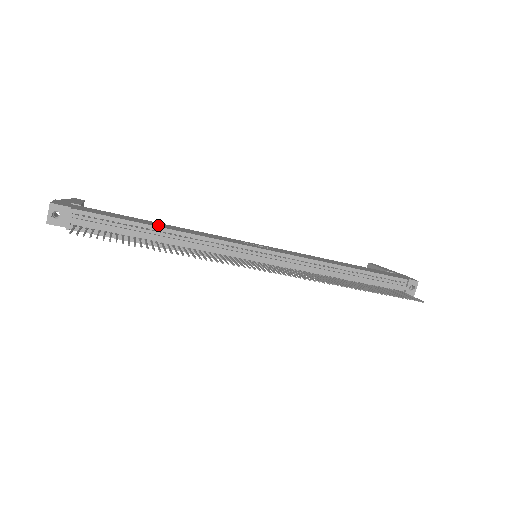
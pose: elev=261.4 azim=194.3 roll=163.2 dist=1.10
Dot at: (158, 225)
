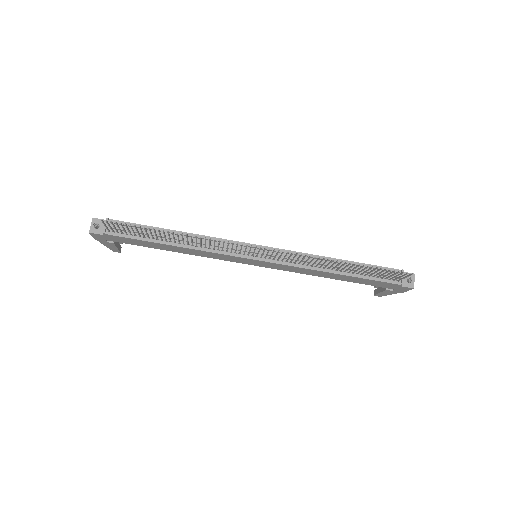
Dot at: occluded
